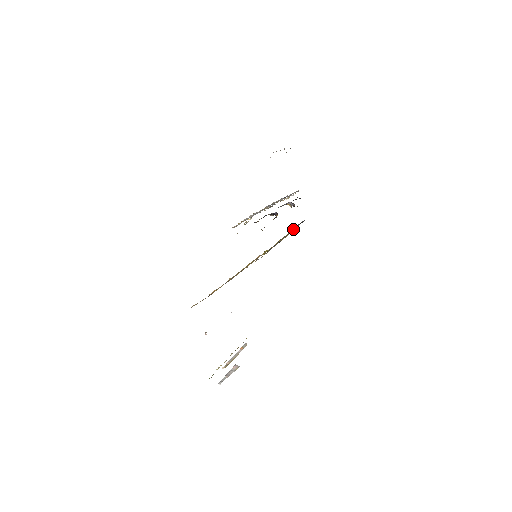
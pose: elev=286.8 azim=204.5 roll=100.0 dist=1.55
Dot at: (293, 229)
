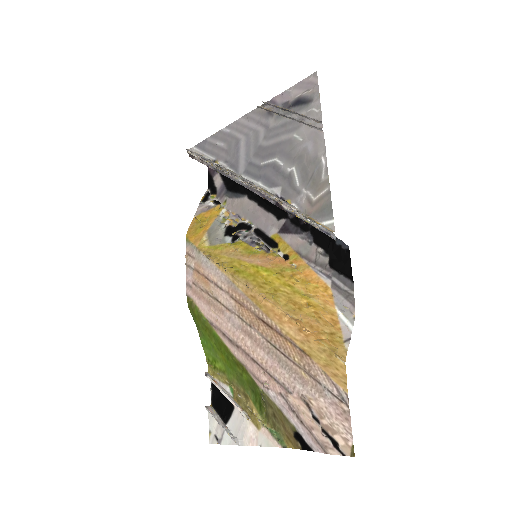
Dot at: (207, 204)
